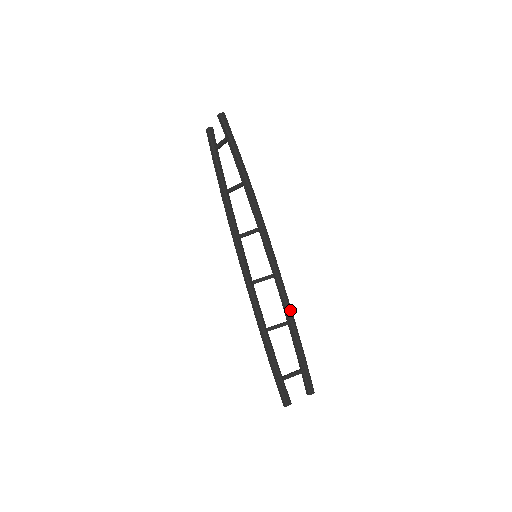
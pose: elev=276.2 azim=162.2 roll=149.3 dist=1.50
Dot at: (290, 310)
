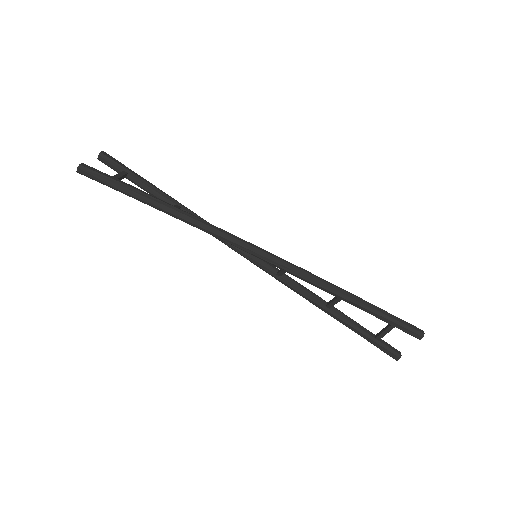
Dot at: (330, 291)
